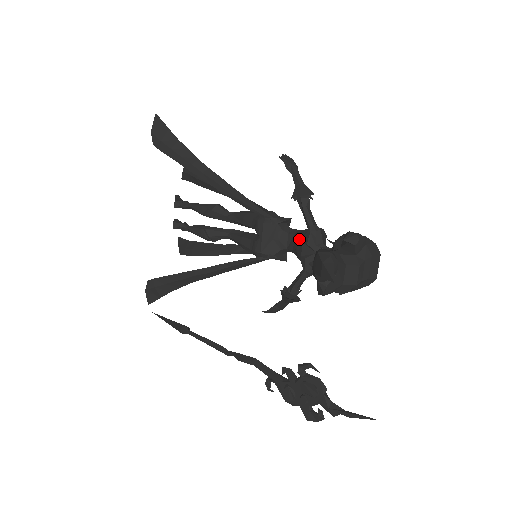
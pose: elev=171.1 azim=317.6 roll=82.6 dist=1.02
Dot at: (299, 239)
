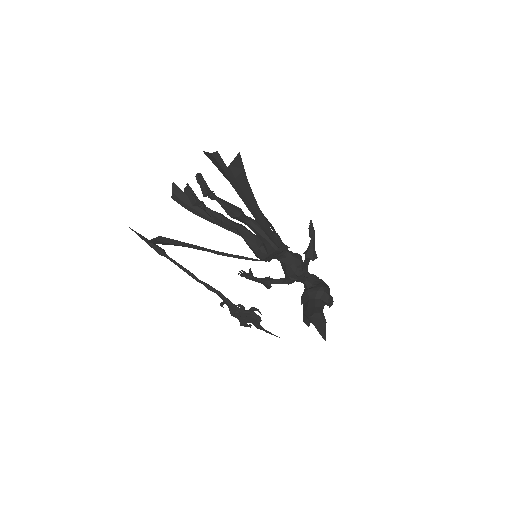
Dot at: (292, 268)
